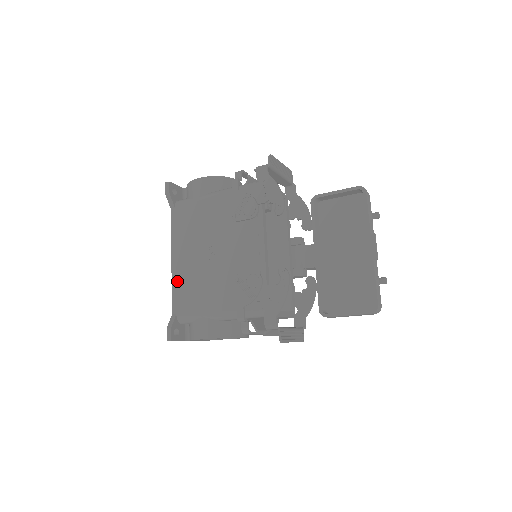
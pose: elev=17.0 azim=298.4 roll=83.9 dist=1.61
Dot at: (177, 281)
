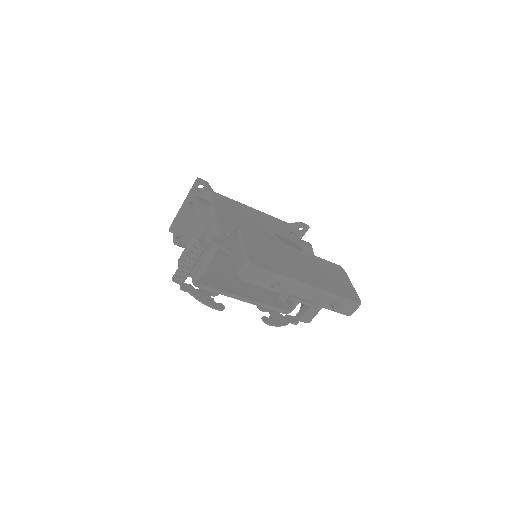
Dot at: occluded
